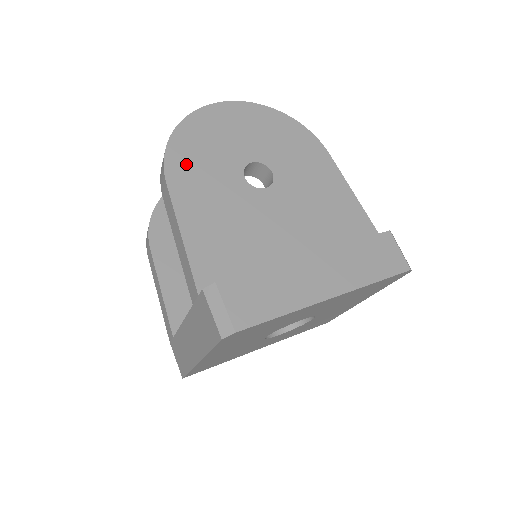
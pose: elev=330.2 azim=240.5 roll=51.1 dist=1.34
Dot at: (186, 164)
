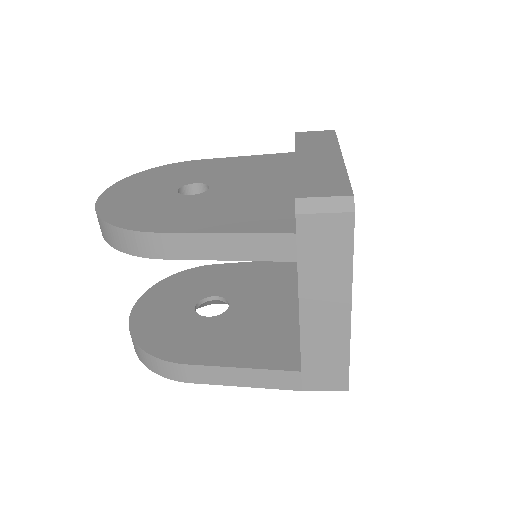
Dot at: (147, 220)
